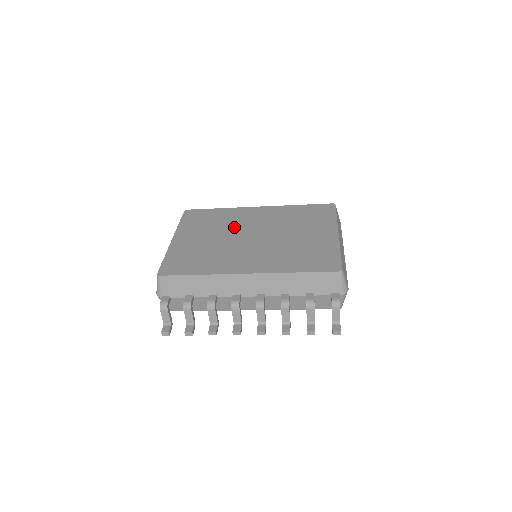
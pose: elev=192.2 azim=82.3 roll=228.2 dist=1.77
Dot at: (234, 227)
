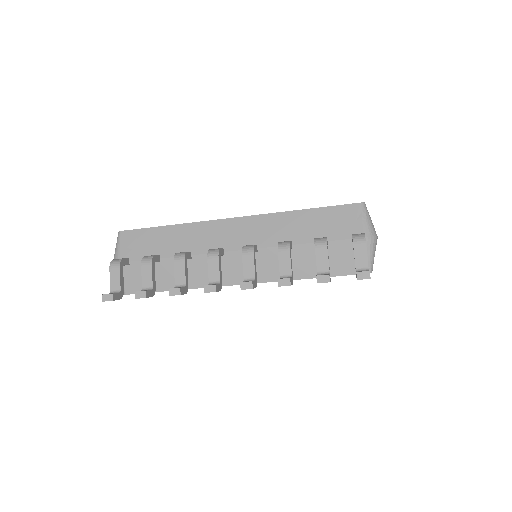
Dot at: occluded
